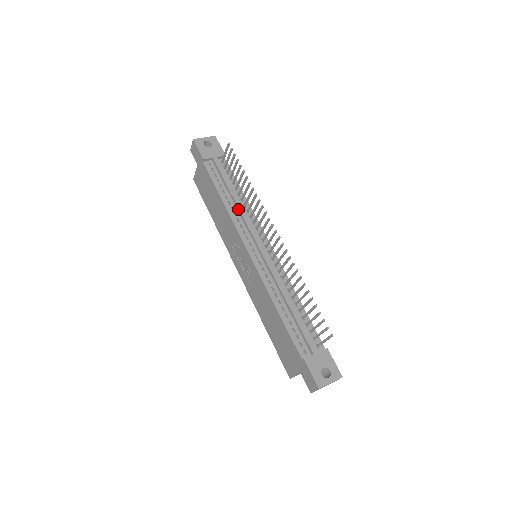
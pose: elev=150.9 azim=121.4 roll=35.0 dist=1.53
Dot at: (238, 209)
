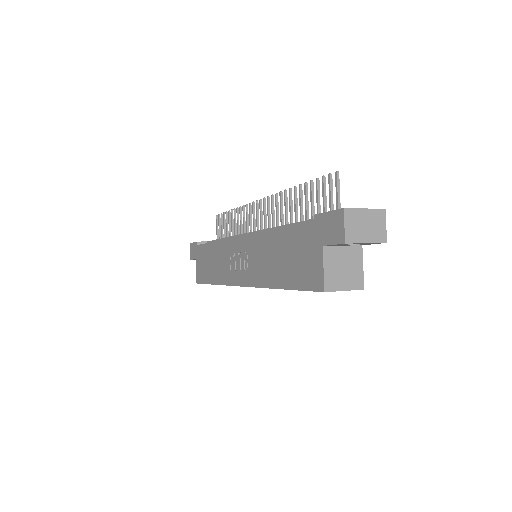
Dot at: occluded
